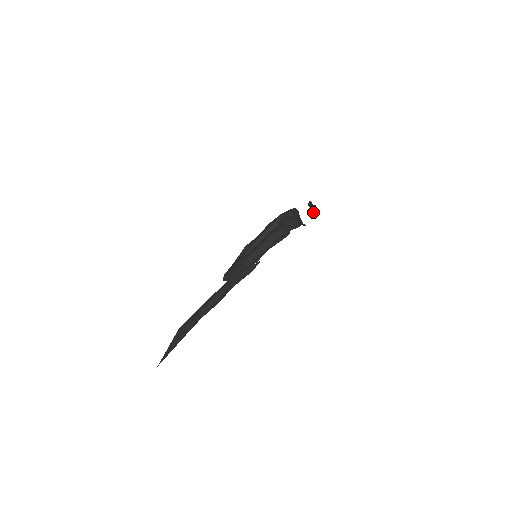
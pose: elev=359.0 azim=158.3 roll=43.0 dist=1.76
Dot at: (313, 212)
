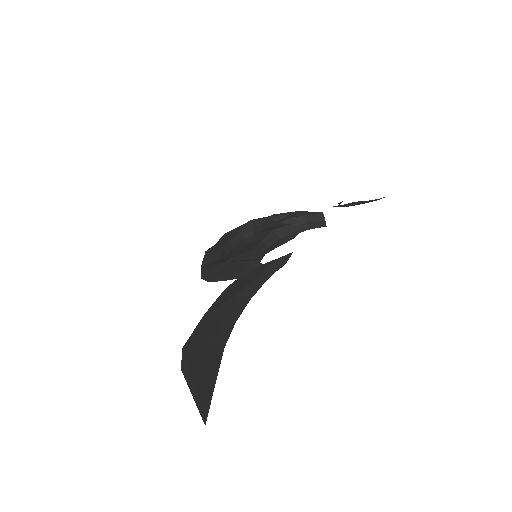
Dot at: (350, 203)
